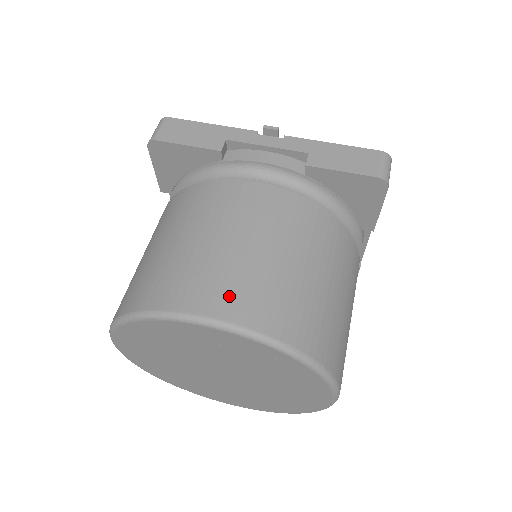
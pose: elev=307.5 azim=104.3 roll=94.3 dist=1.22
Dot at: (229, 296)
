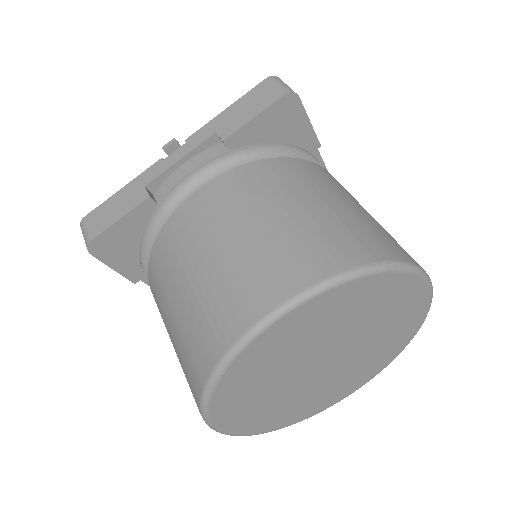
Dot at: (270, 280)
